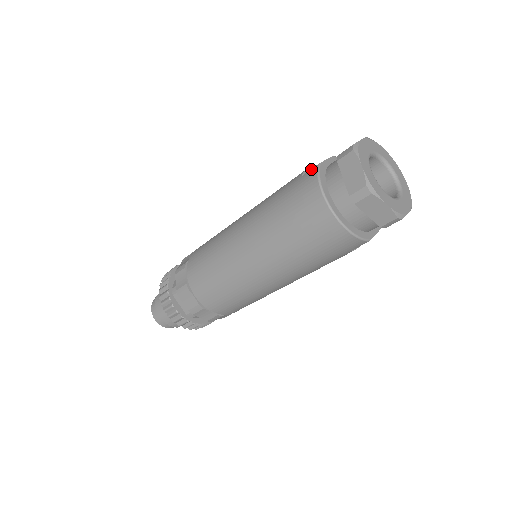
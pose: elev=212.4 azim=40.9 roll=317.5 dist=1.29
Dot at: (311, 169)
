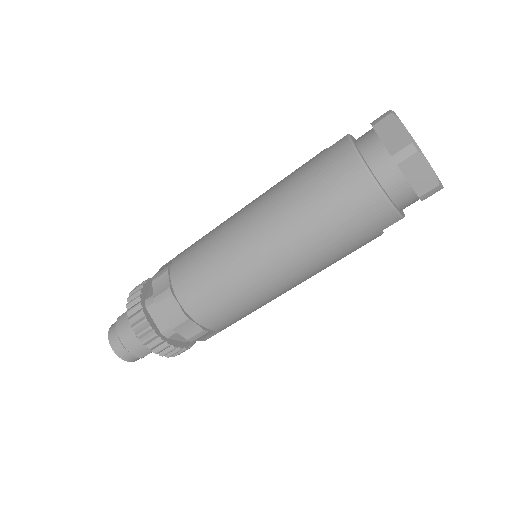
Dot at: (339, 140)
